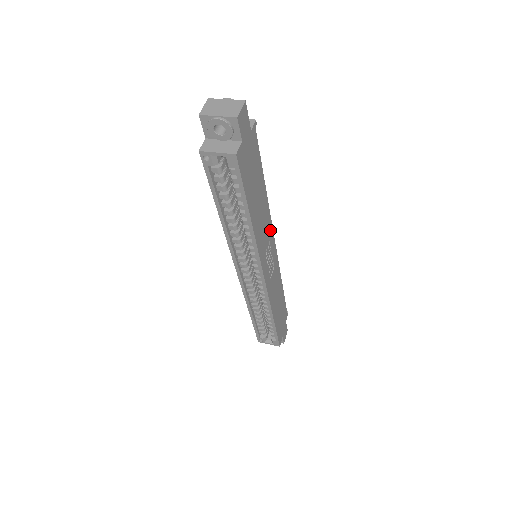
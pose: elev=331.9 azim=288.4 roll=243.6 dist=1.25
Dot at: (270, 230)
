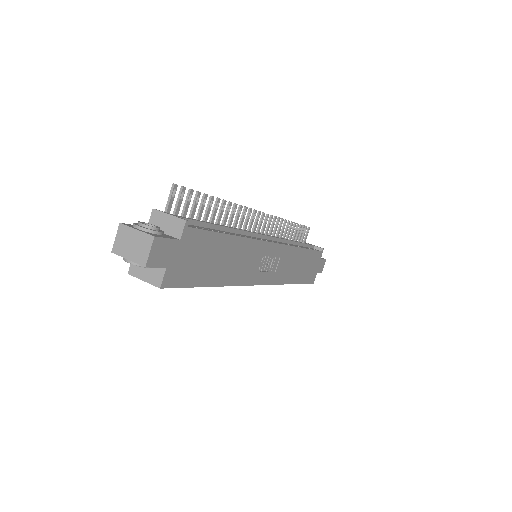
Dot at: (260, 247)
